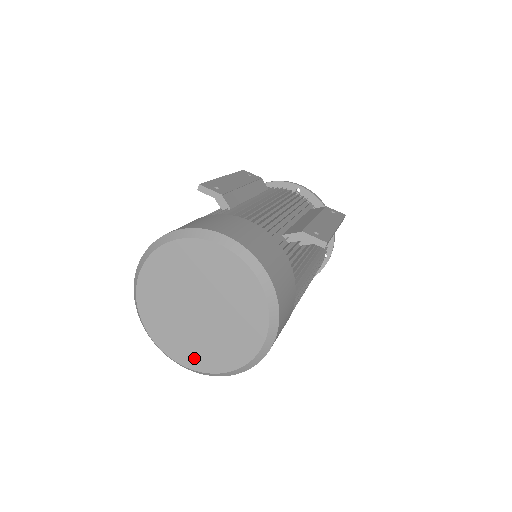
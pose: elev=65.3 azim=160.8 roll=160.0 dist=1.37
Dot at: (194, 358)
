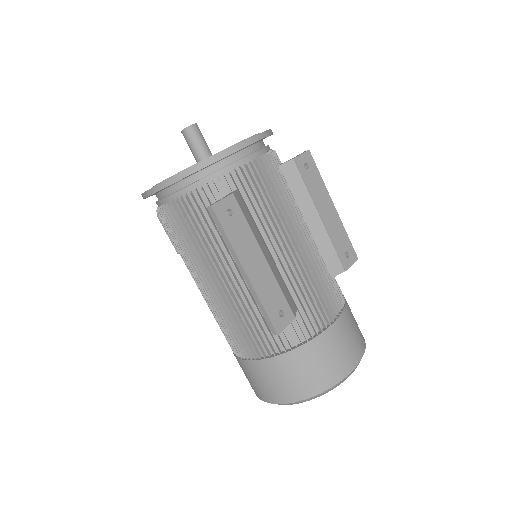
Dot at: occluded
